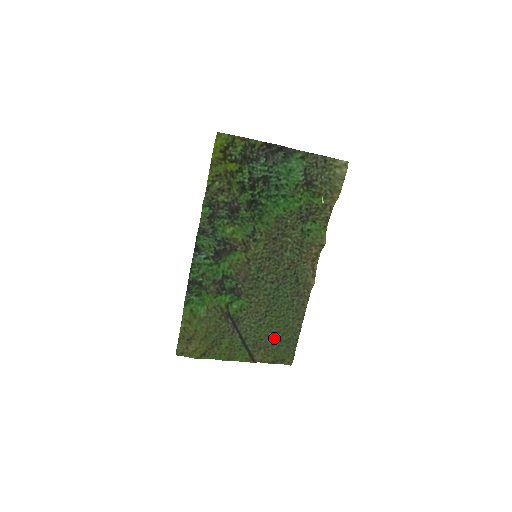
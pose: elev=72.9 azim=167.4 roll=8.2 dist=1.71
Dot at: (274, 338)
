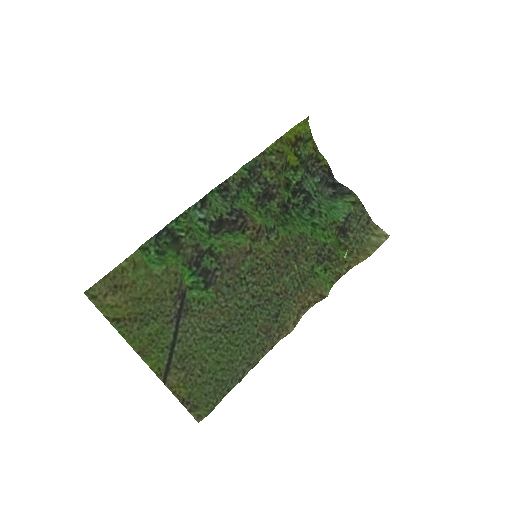
Dot at: (207, 367)
